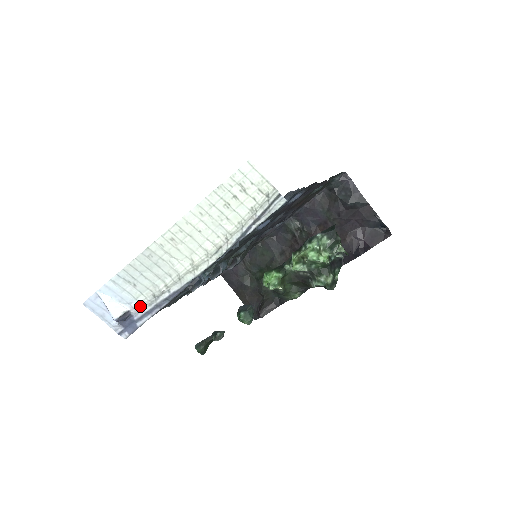
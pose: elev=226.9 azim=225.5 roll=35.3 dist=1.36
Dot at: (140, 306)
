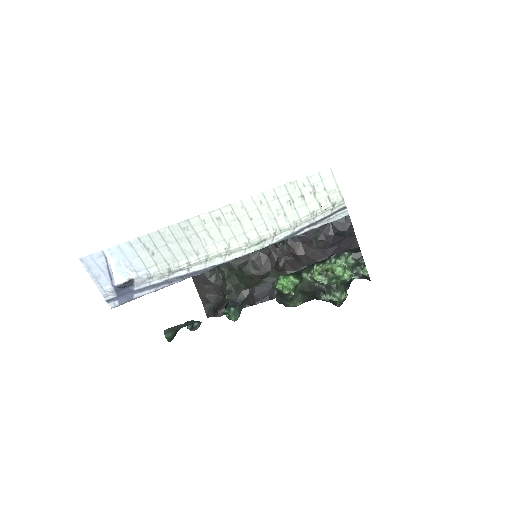
Dot at: (148, 277)
